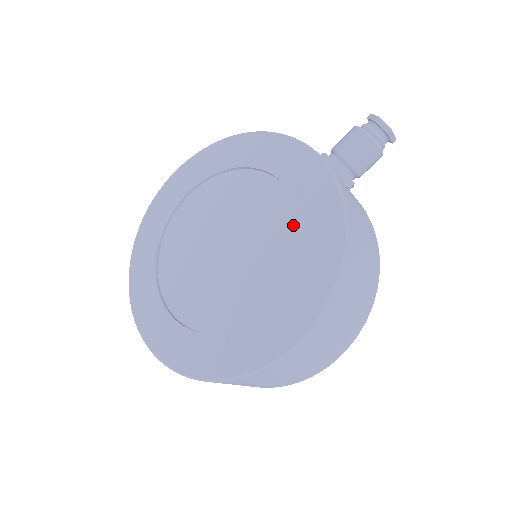
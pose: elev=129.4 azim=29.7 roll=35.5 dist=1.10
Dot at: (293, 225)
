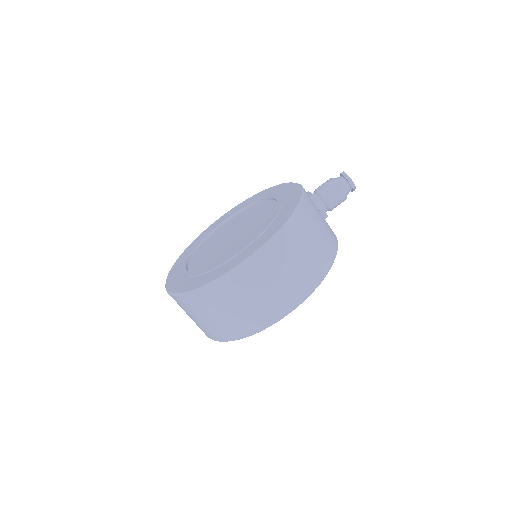
Dot at: (272, 215)
